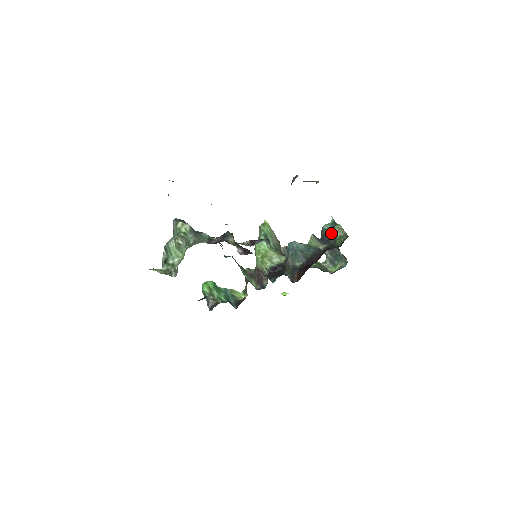
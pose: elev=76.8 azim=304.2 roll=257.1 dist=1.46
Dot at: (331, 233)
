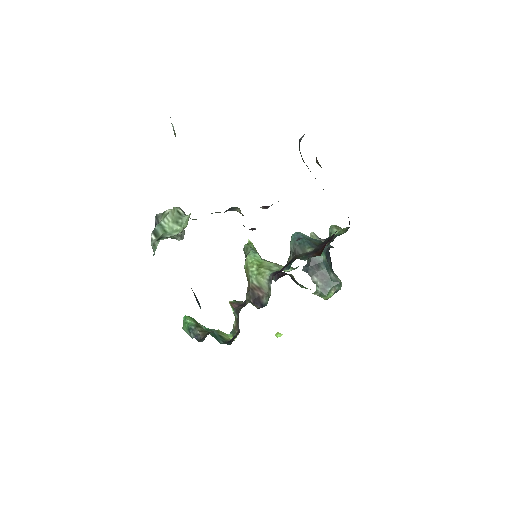
Dot at: occluded
